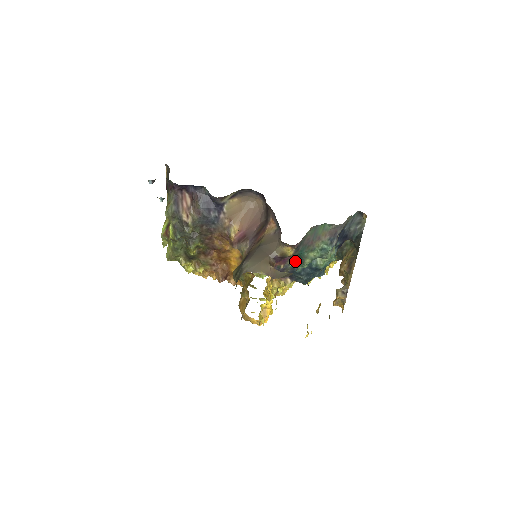
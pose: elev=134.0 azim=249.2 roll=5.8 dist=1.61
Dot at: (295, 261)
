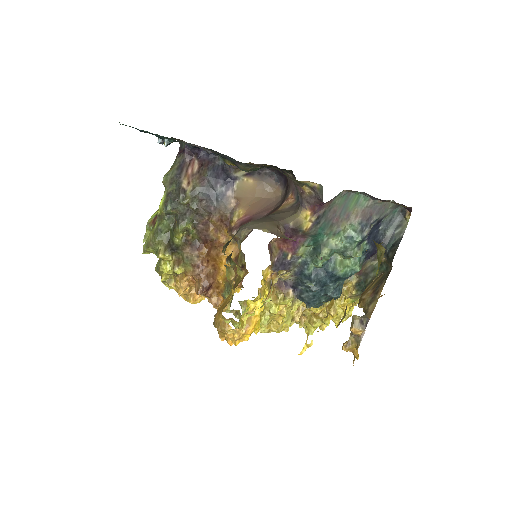
Dot at: (308, 253)
